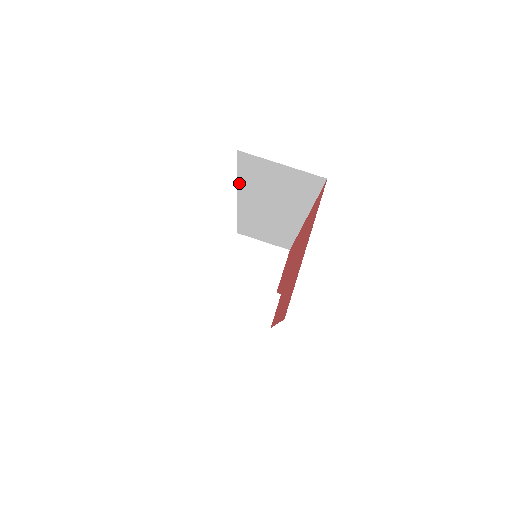
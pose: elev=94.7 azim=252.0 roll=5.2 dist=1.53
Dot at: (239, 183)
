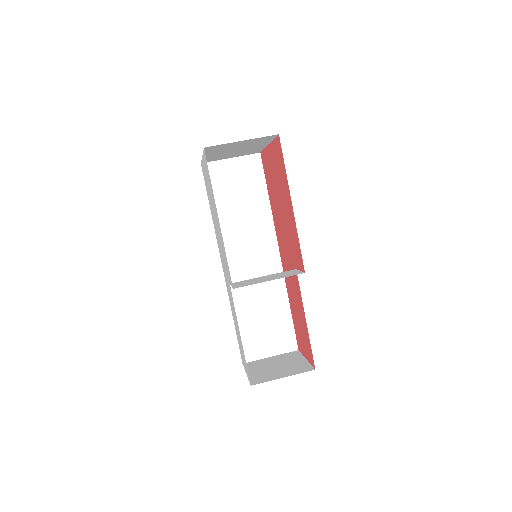
Dot at: occluded
